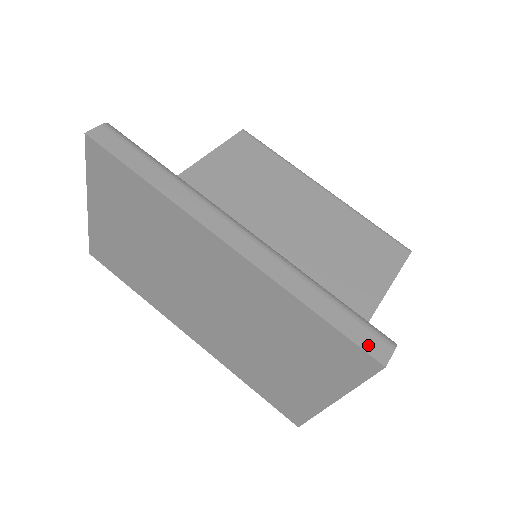
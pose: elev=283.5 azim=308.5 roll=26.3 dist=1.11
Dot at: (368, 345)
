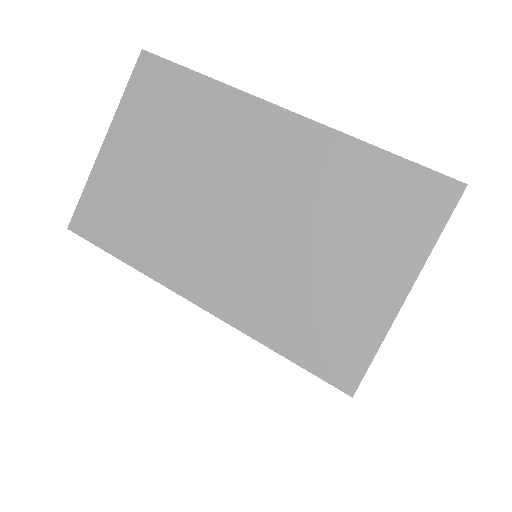
Dot at: (442, 175)
